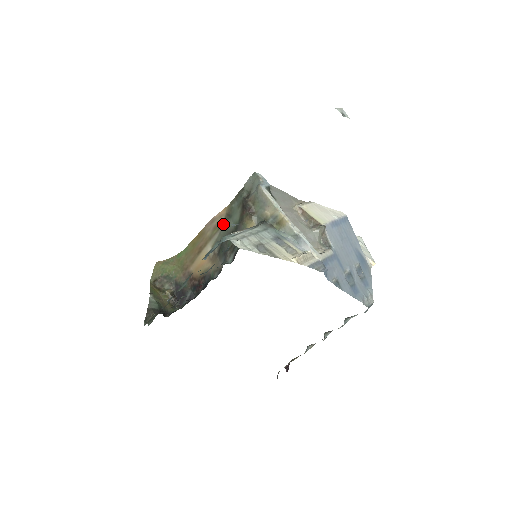
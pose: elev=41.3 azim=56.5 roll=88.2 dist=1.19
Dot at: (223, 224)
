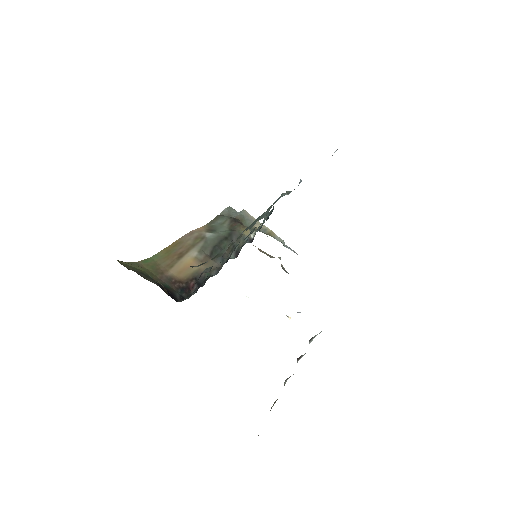
Dot at: (207, 235)
